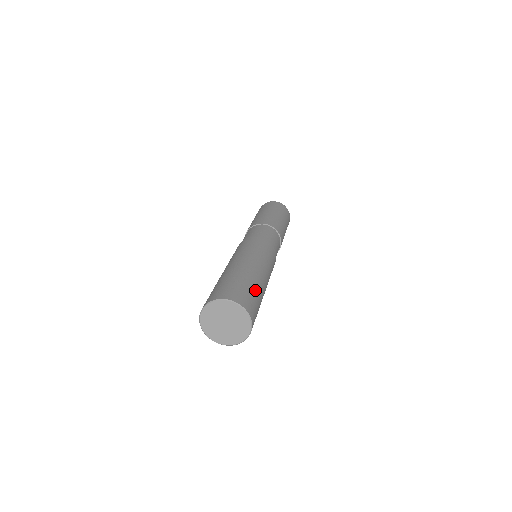
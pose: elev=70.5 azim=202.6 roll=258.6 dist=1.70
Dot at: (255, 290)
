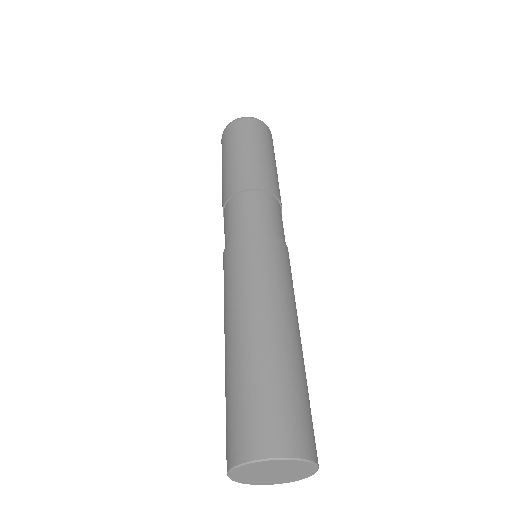
Dot at: (265, 382)
